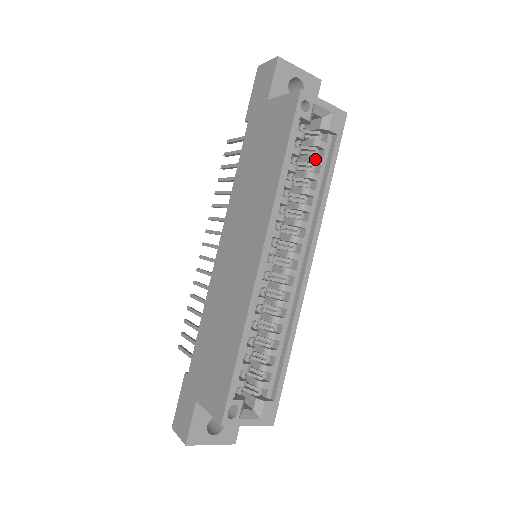
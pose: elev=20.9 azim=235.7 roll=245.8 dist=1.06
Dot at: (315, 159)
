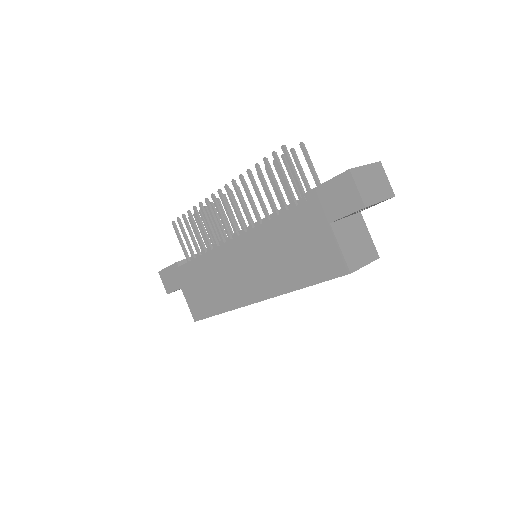
Dot at: occluded
